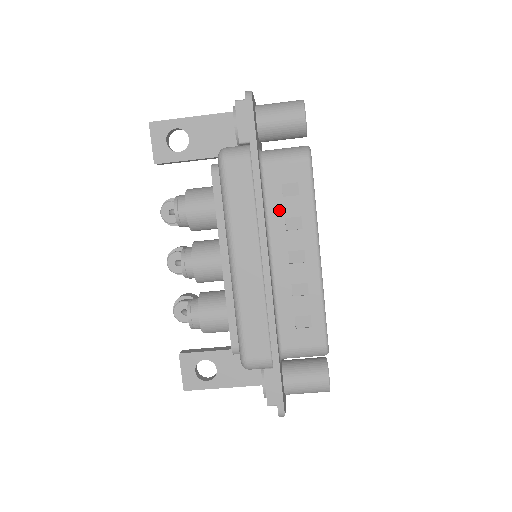
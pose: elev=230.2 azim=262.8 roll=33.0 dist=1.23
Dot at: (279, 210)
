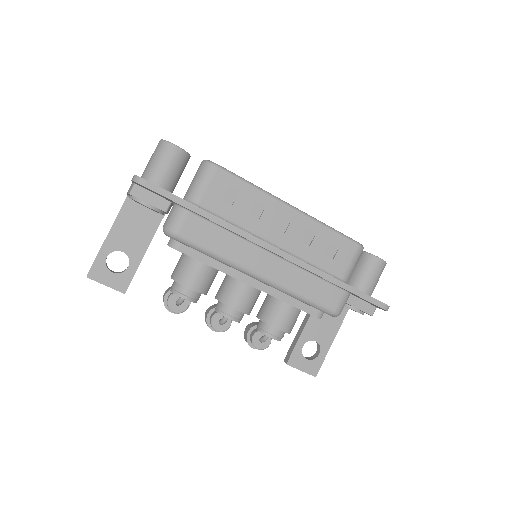
Dot at: (240, 215)
